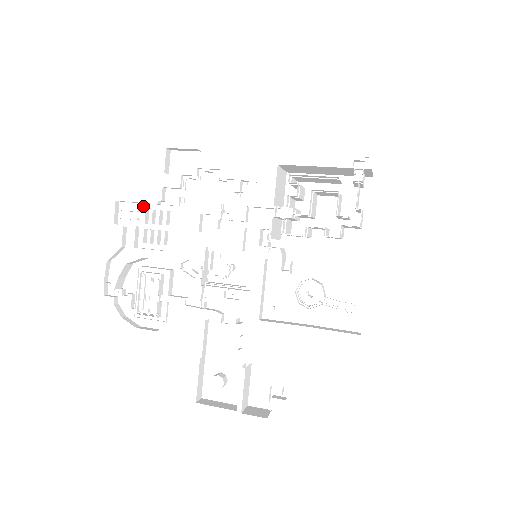
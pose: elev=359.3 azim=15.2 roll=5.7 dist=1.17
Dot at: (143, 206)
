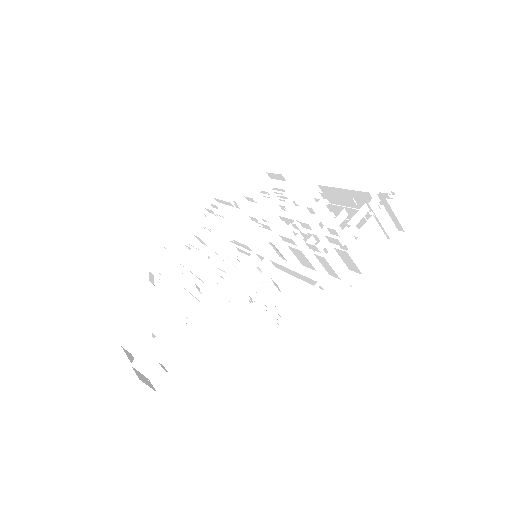
Dot at: occluded
